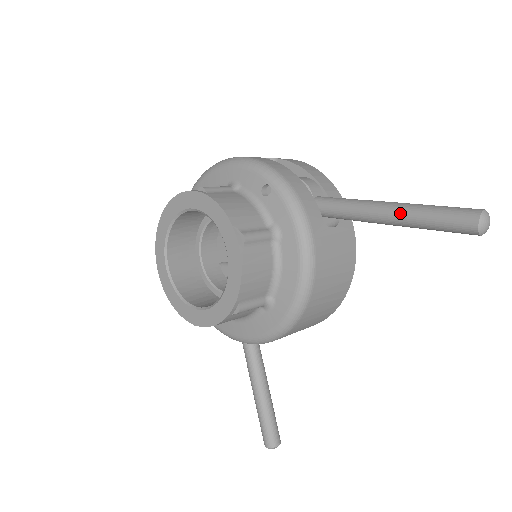
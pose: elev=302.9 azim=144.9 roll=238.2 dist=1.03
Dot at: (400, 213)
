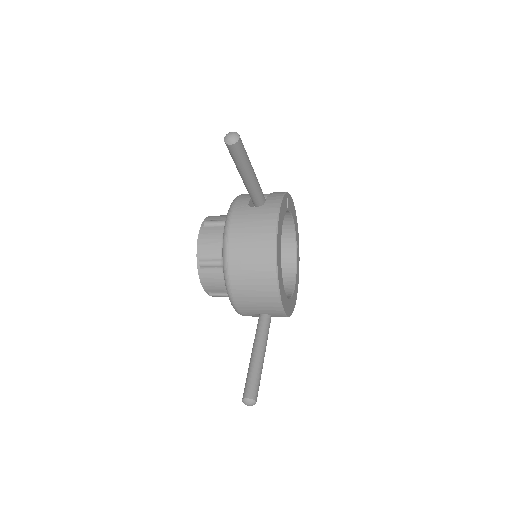
Dot at: occluded
